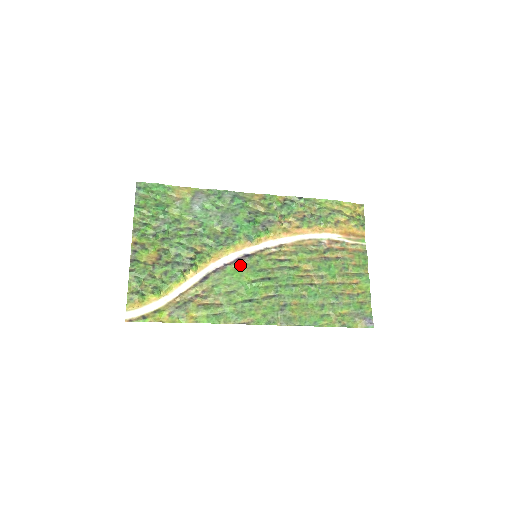
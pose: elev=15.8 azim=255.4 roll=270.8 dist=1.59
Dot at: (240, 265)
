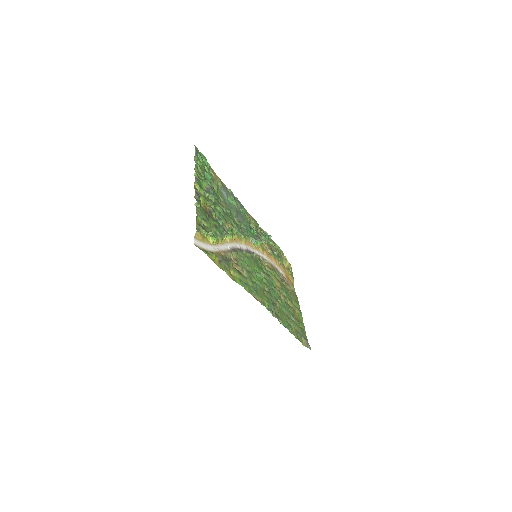
Dot at: (251, 255)
